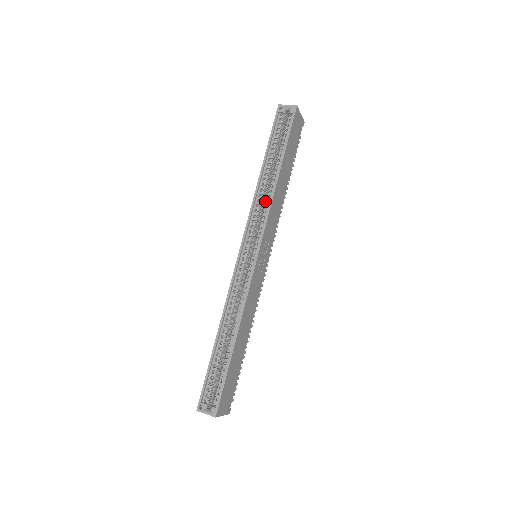
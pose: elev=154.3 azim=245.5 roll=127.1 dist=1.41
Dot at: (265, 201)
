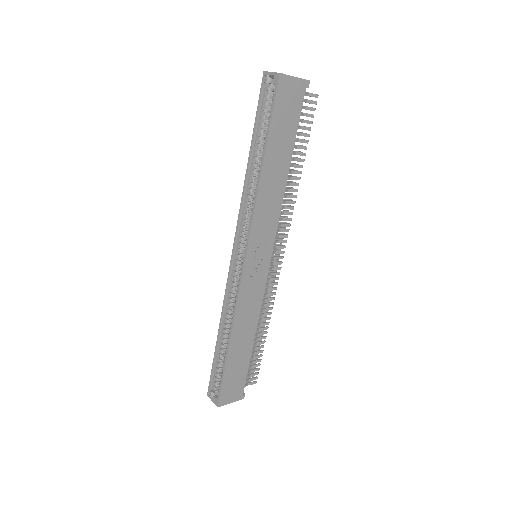
Dot at: occluded
